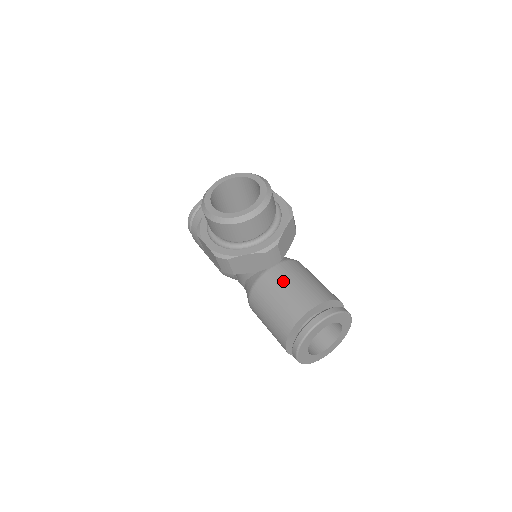
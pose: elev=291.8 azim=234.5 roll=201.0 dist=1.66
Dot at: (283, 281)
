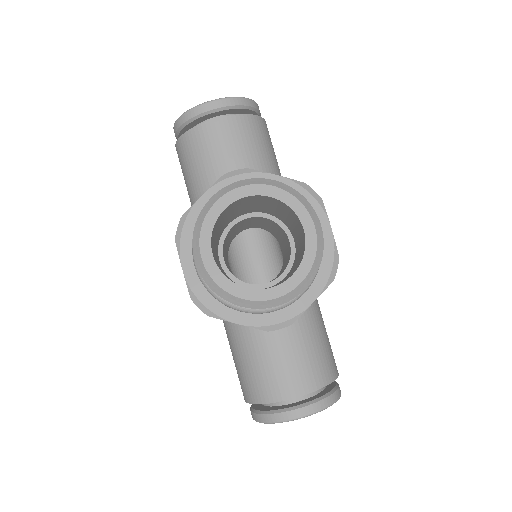
Dot at: (277, 335)
